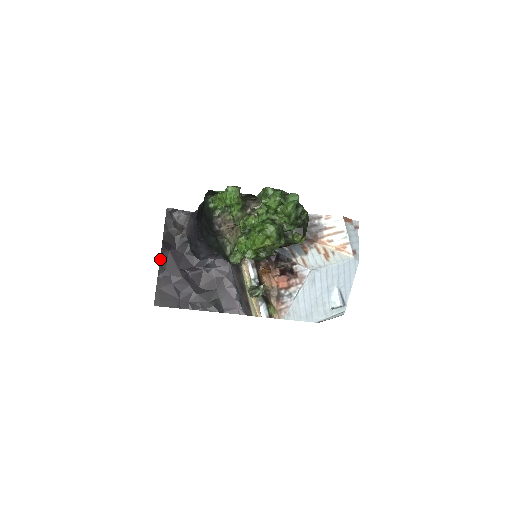
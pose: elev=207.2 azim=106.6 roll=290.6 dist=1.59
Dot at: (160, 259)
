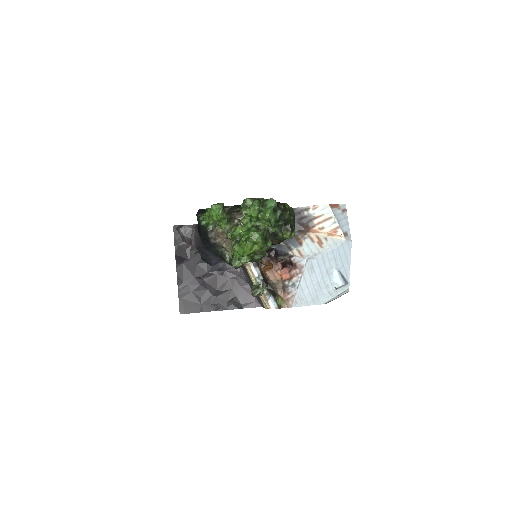
Dot at: (177, 272)
